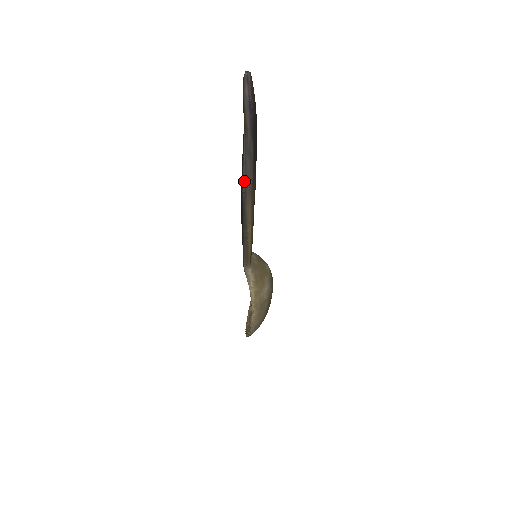
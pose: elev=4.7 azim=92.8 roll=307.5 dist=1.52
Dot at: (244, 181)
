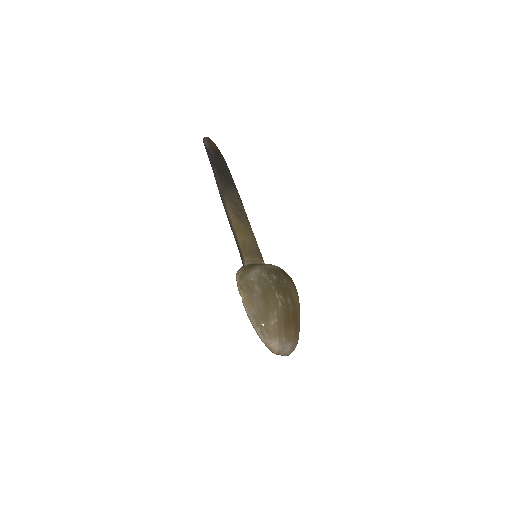
Dot at: occluded
